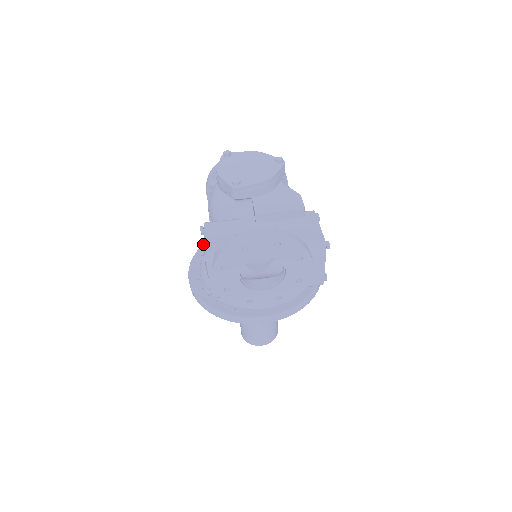
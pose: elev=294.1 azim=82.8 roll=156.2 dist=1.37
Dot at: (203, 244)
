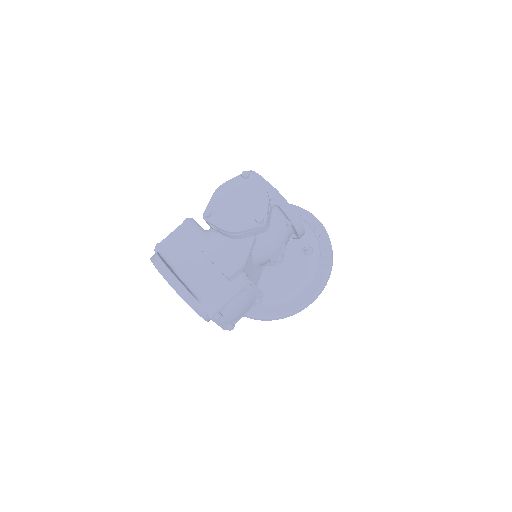
Dot at: occluded
